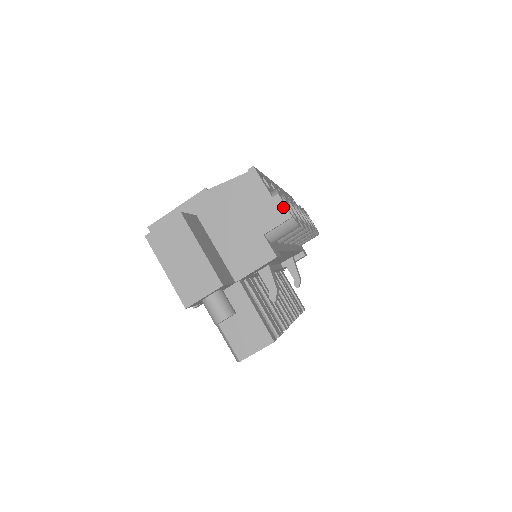
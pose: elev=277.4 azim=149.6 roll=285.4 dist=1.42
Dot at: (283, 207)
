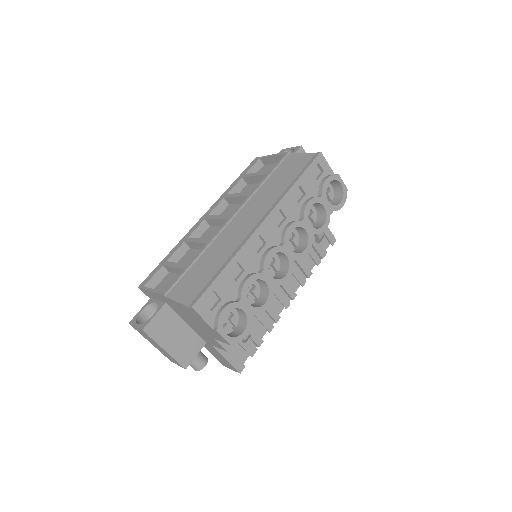
Dot at: (222, 338)
